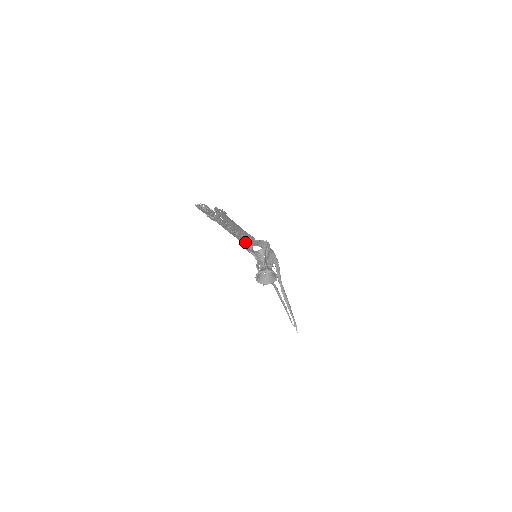
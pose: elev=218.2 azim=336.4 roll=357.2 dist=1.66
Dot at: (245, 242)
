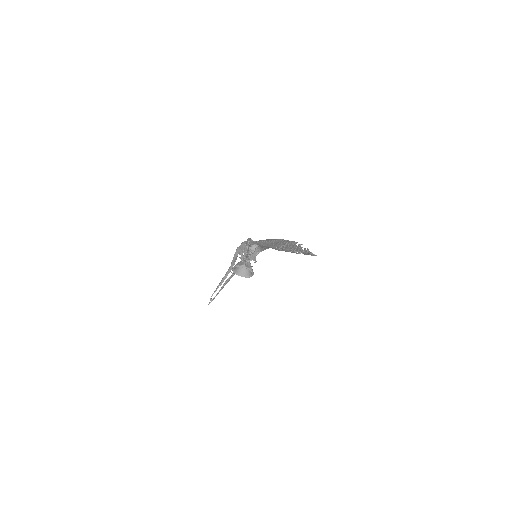
Dot at: (265, 247)
